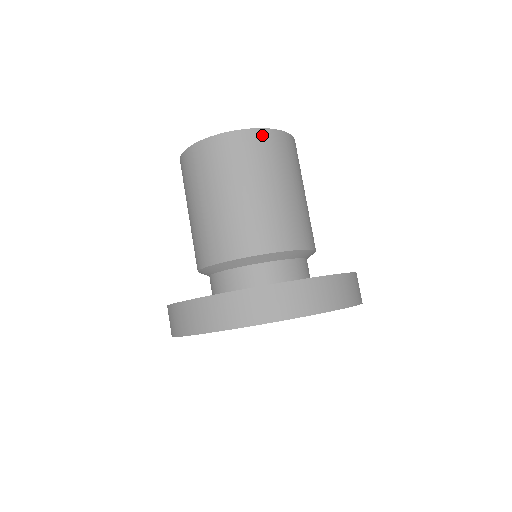
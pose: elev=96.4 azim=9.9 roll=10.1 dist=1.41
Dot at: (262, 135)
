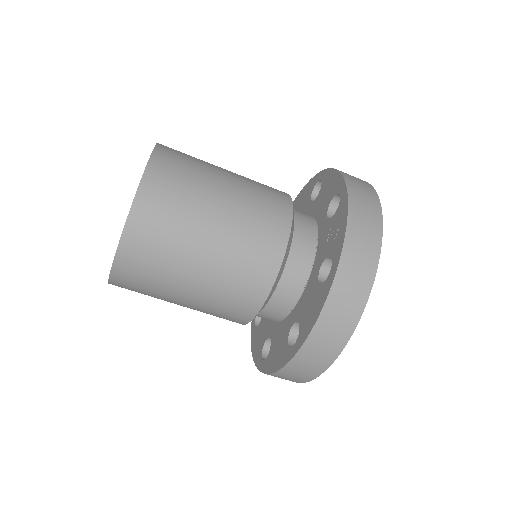
Dot at: (119, 276)
